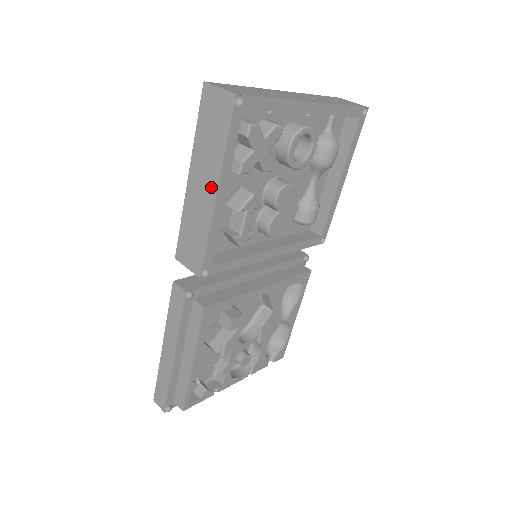
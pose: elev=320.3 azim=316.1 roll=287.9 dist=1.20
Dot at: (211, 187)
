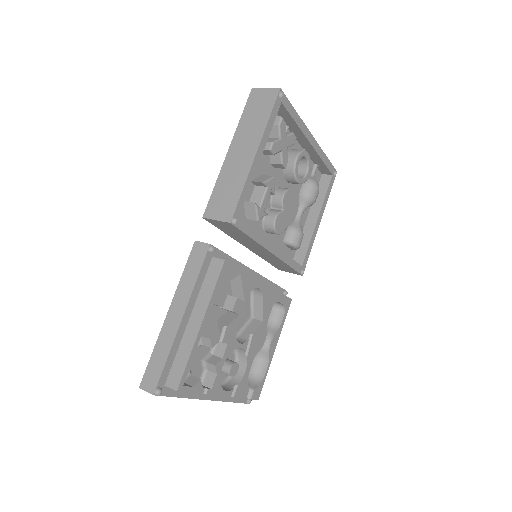
Dot at: (251, 150)
